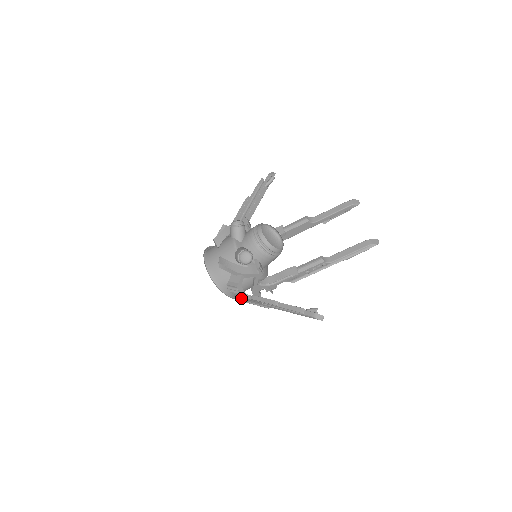
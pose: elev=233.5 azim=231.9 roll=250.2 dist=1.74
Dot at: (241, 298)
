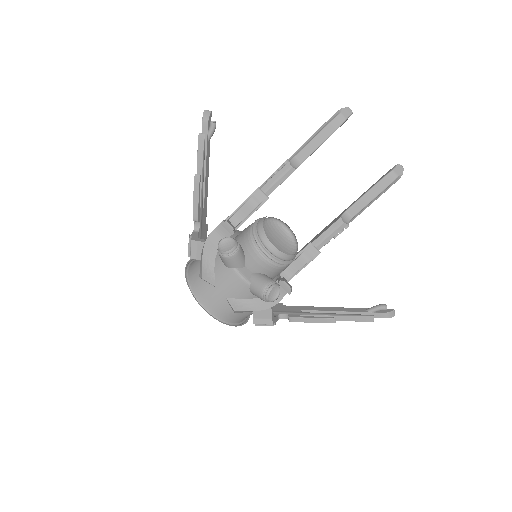
Dot at: occluded
